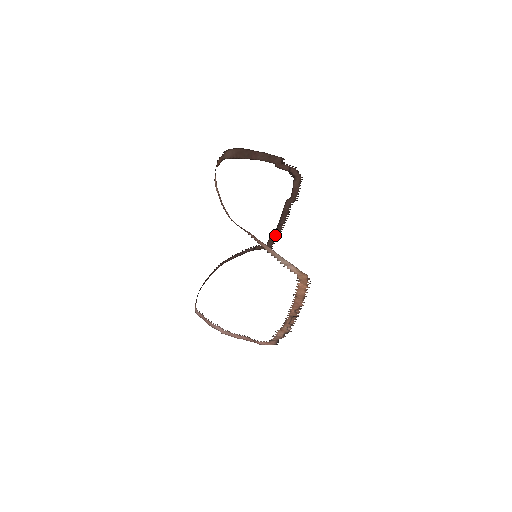
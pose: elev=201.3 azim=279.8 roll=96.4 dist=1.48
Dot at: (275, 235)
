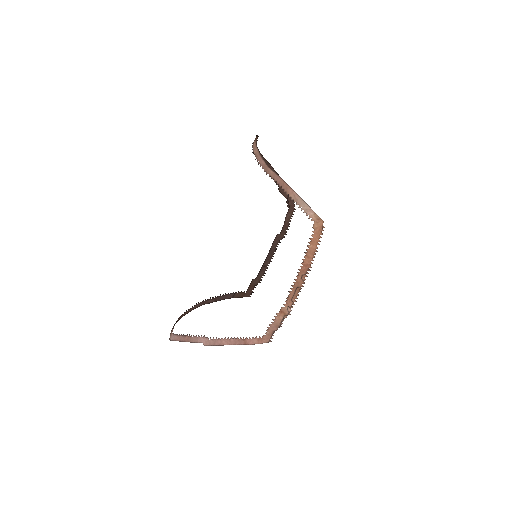
Dot at: (257, 280)
